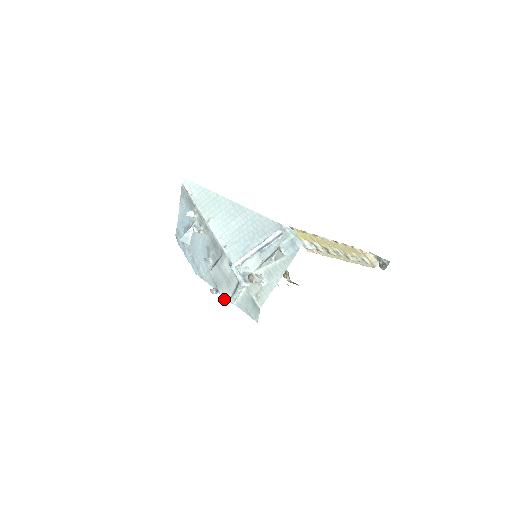
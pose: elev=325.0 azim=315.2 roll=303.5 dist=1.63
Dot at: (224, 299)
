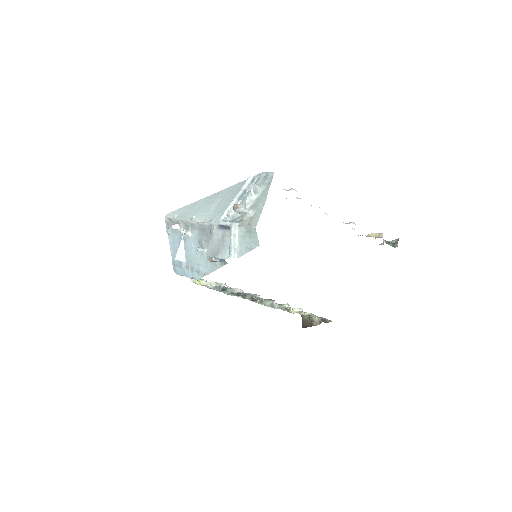
Dot at: occluded
